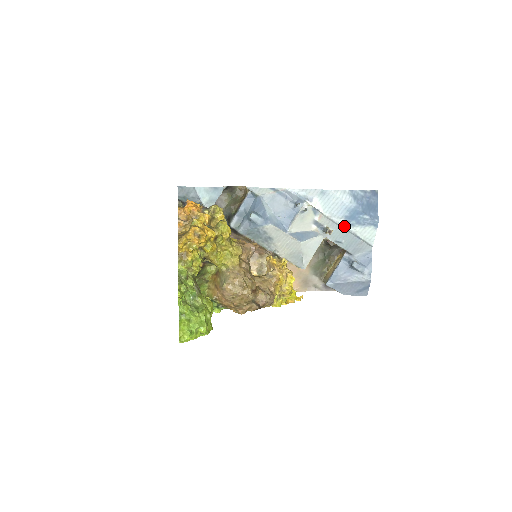
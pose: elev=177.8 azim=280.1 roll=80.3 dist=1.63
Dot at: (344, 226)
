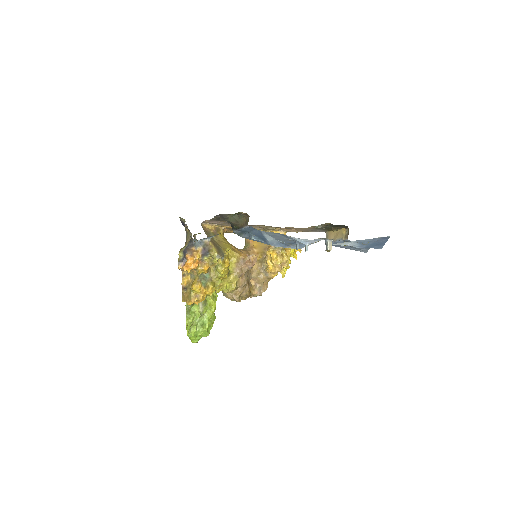
Dot at: occluded
